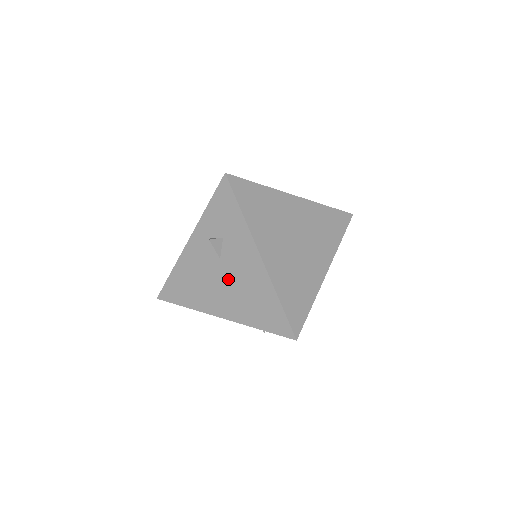
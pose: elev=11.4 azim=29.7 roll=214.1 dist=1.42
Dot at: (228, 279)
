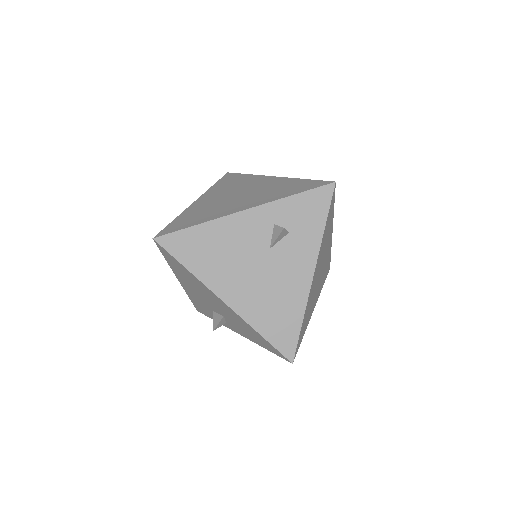
Dot at: (263, 272)
